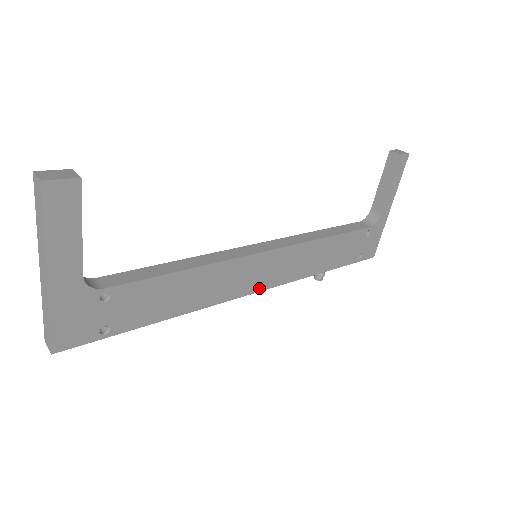
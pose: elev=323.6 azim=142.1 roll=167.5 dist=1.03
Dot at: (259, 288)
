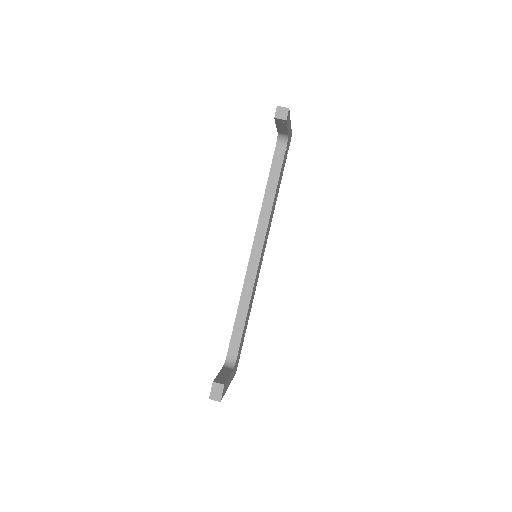
Dot at: occluded
